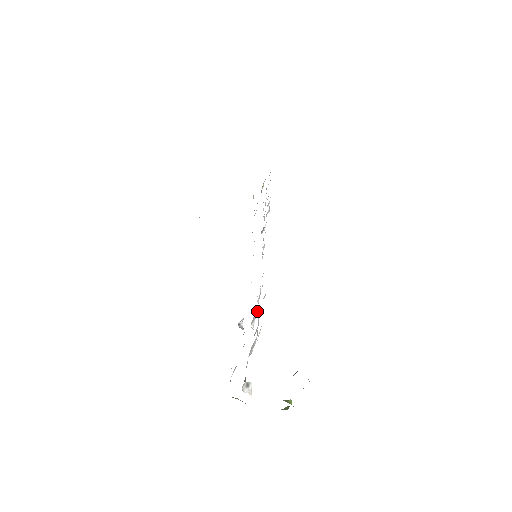
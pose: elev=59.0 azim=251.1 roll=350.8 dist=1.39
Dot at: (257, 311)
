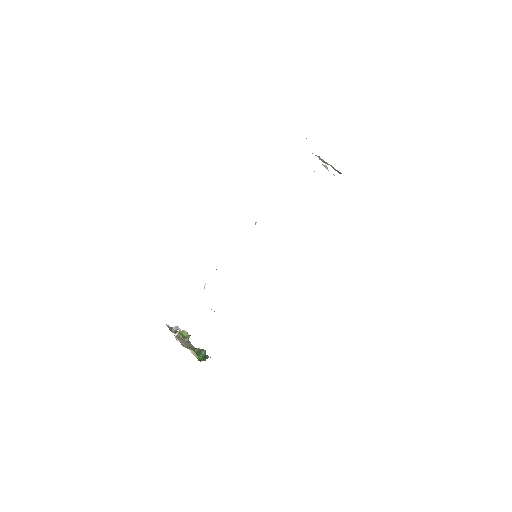
Dot at: occluded
